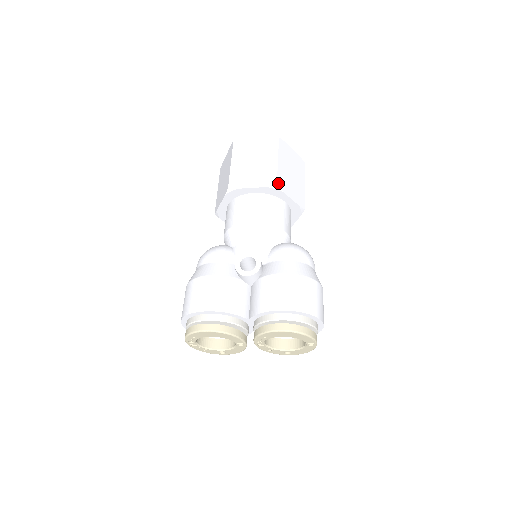
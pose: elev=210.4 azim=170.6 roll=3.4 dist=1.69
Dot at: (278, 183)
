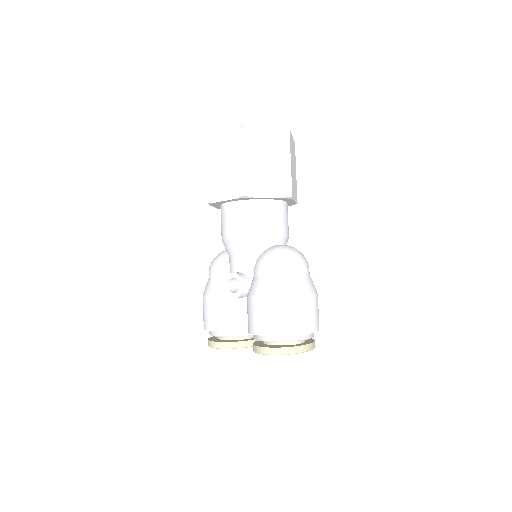
Dot at: (245, 191)
